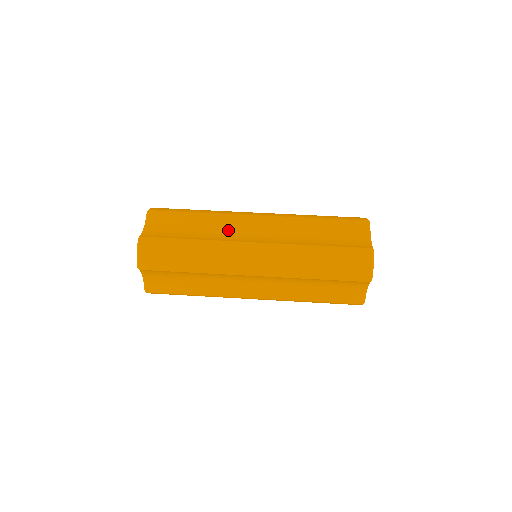
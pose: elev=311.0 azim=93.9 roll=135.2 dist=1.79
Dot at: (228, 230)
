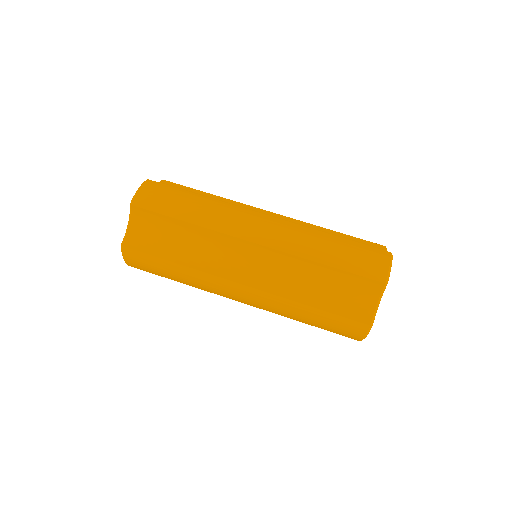
Dot at: occluded
